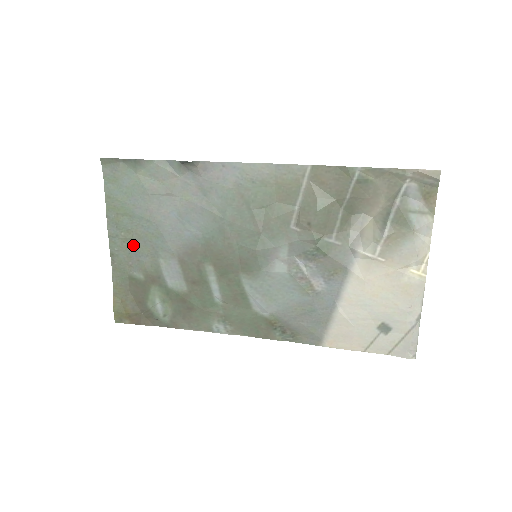
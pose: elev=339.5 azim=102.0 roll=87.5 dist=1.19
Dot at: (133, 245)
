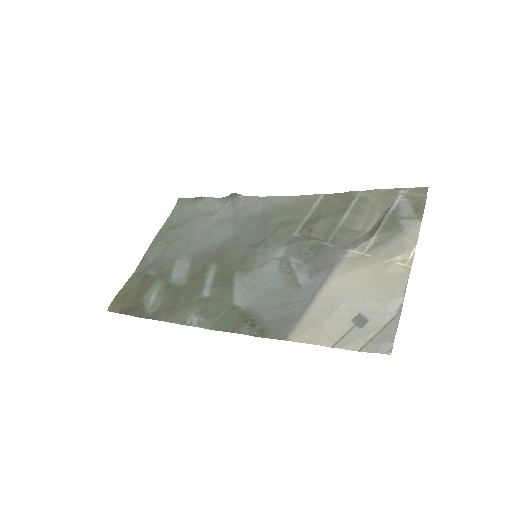
Dot at: (164, 251)
